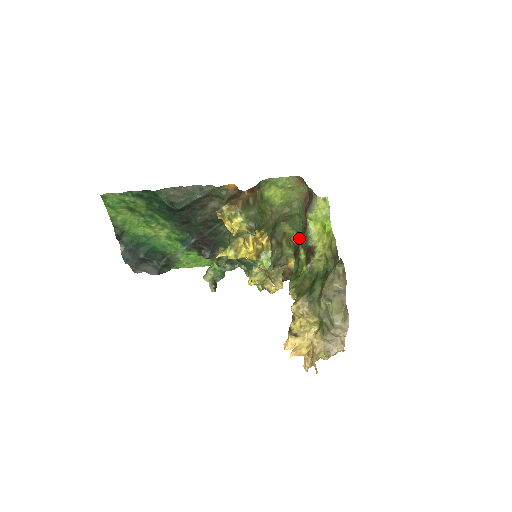
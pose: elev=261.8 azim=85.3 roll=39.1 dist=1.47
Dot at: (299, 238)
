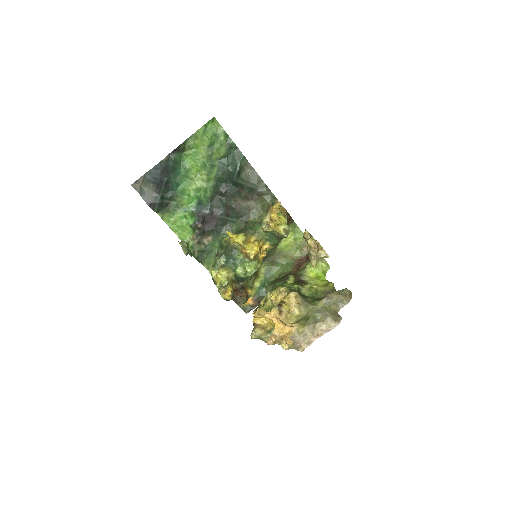
Dot at: (258, 285)
